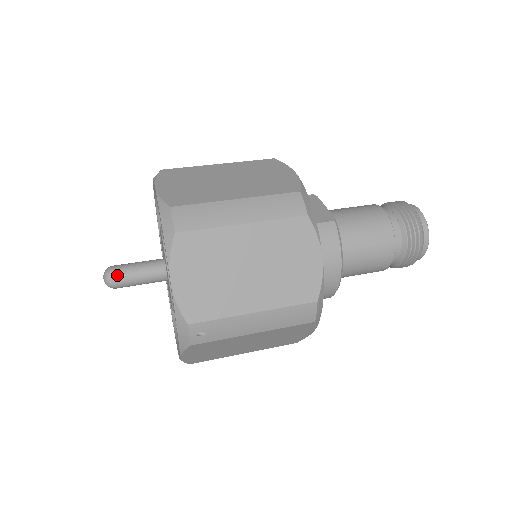
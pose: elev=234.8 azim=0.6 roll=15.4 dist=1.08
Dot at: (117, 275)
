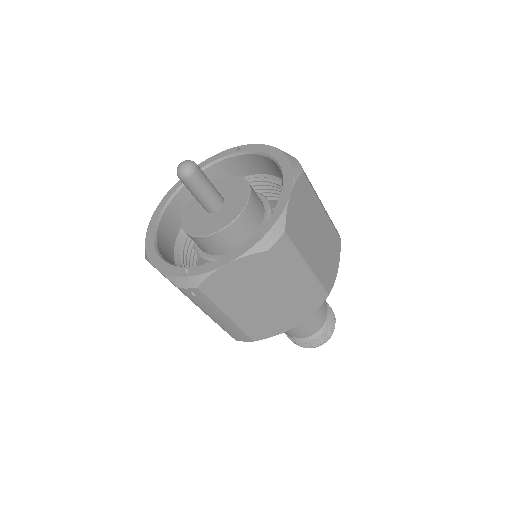
Dot at: (193, 179)
